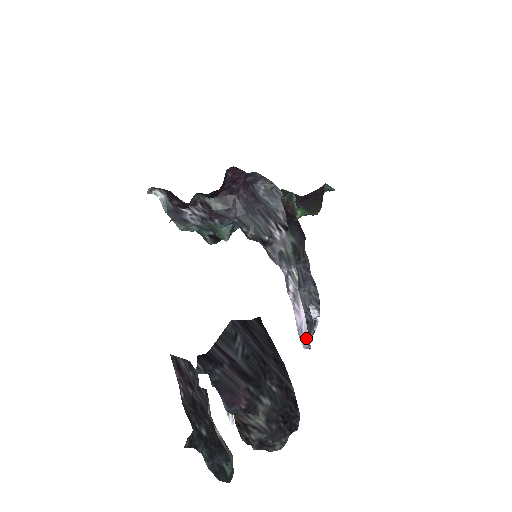
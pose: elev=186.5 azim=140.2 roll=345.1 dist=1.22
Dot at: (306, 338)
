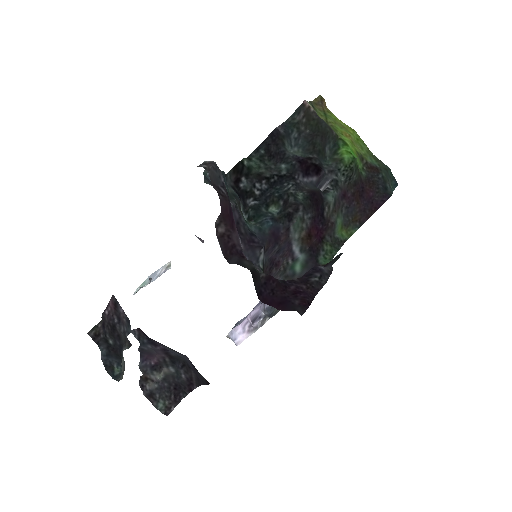
Dot at: occluded
